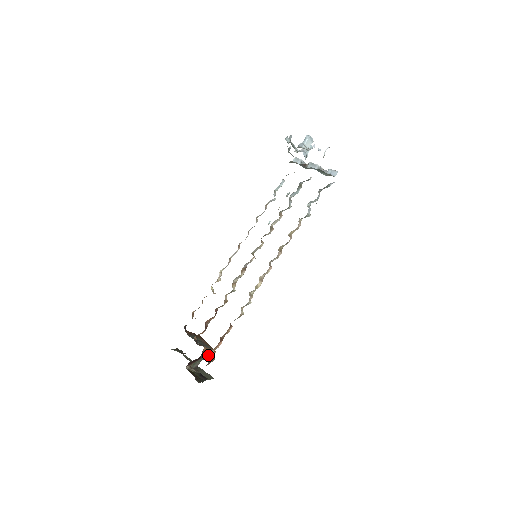
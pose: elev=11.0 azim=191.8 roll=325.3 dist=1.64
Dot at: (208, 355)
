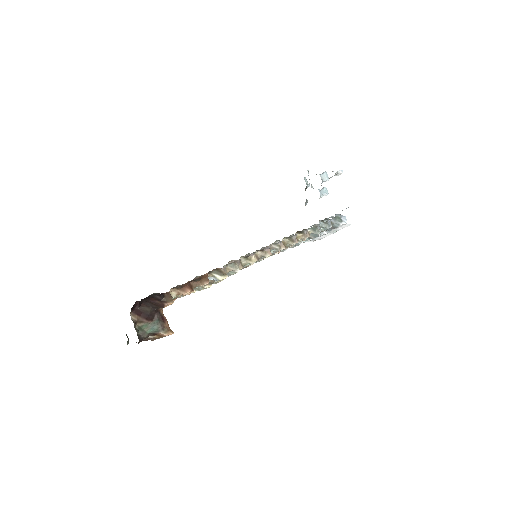
Dot at: (163, 326)
